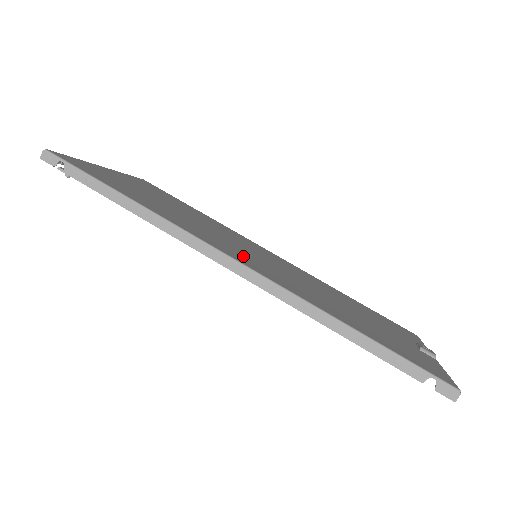
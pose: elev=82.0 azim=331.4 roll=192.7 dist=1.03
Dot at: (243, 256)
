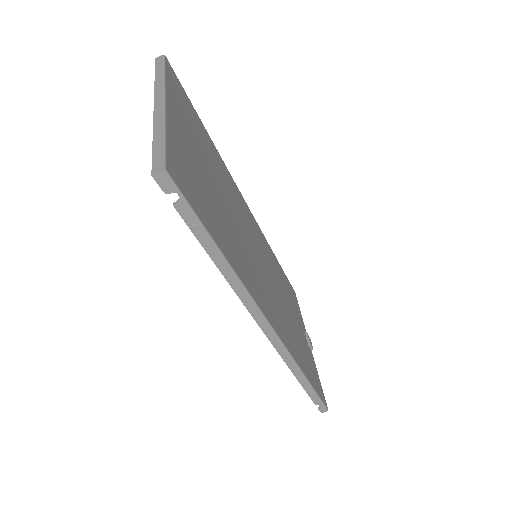
Dot at: (266, 297)
